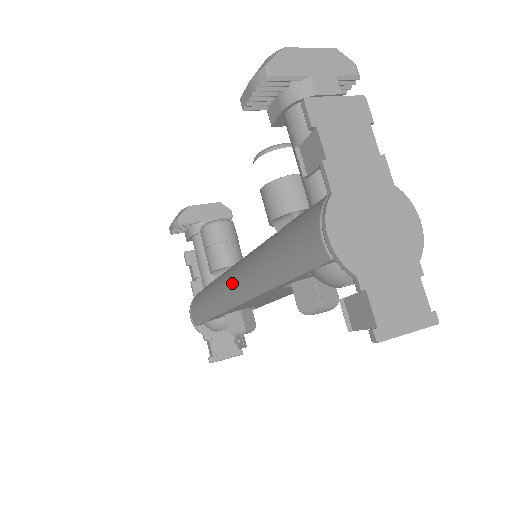
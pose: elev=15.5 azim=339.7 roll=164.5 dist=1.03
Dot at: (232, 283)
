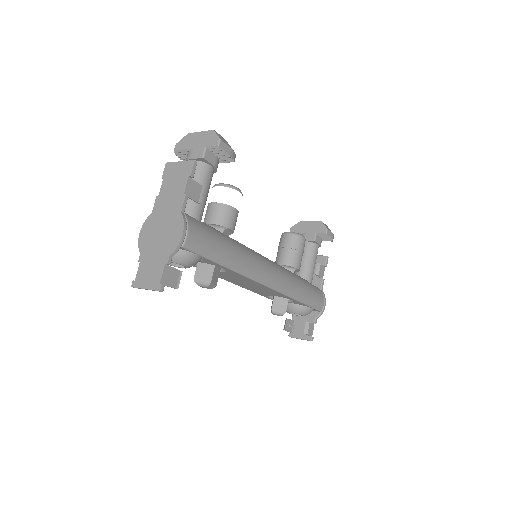
Dot at: occluded
